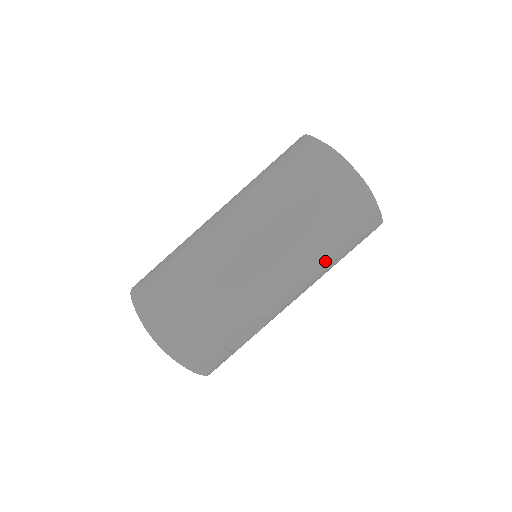
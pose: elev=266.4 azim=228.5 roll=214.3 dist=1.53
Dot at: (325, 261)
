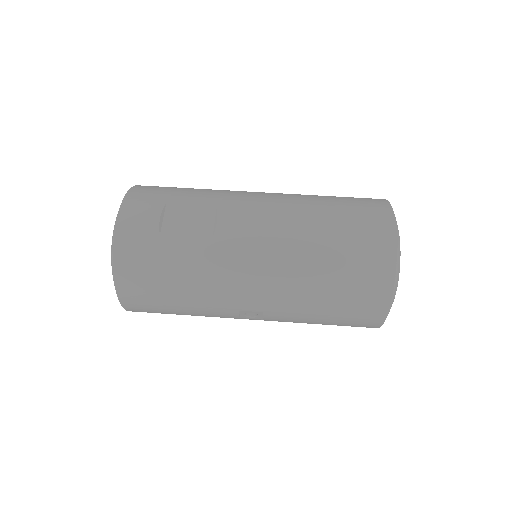
Dot at: (312, 220)
